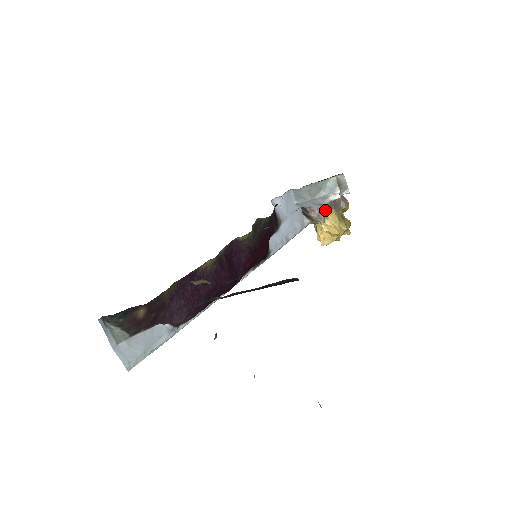
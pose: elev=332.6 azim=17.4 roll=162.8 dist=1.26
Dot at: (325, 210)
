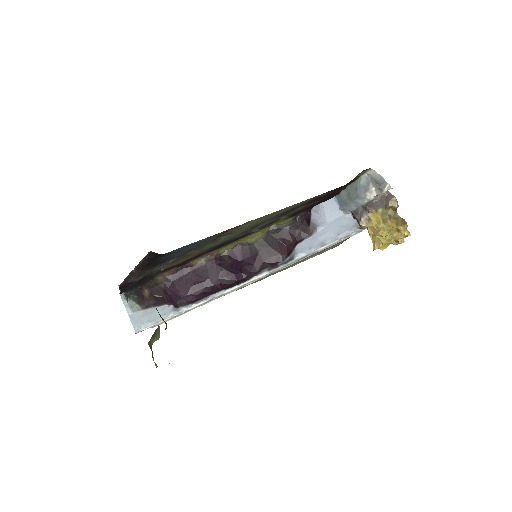
Dot at: (367, 211)
